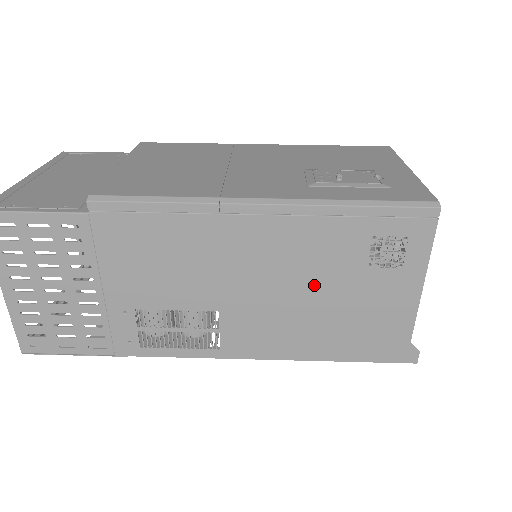
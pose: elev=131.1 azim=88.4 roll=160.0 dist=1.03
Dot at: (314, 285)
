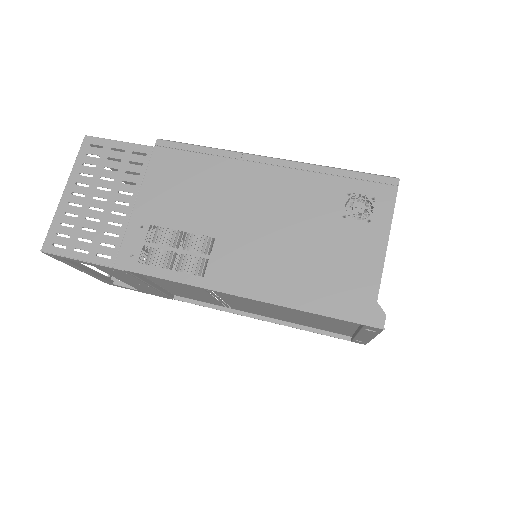
Dot at: (297, 227)
